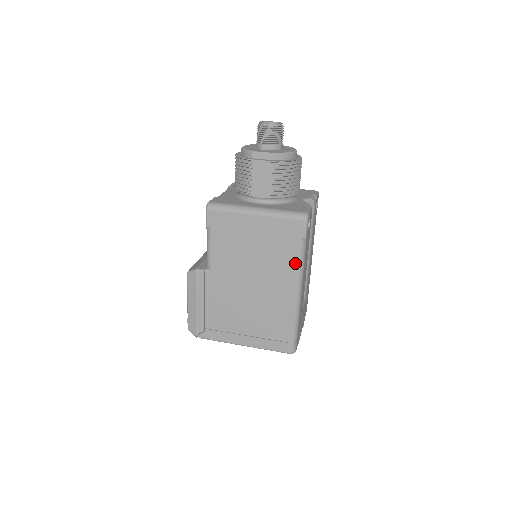
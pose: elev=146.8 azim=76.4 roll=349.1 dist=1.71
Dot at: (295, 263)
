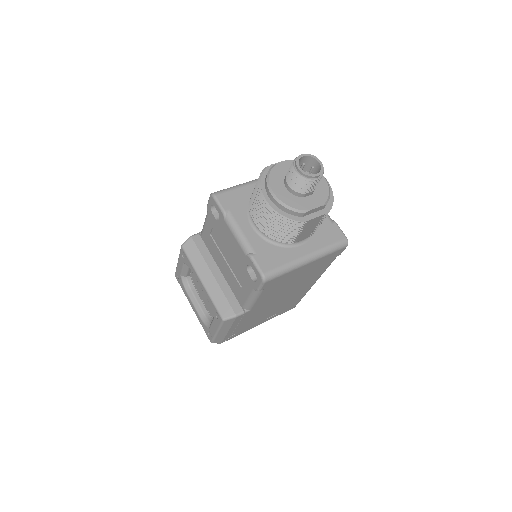
Dot at: (325, 270)
